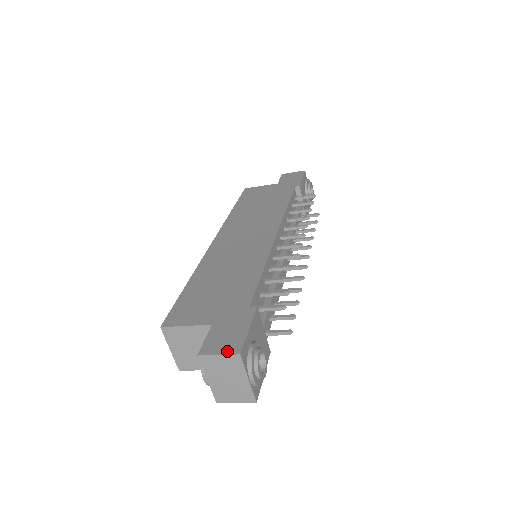
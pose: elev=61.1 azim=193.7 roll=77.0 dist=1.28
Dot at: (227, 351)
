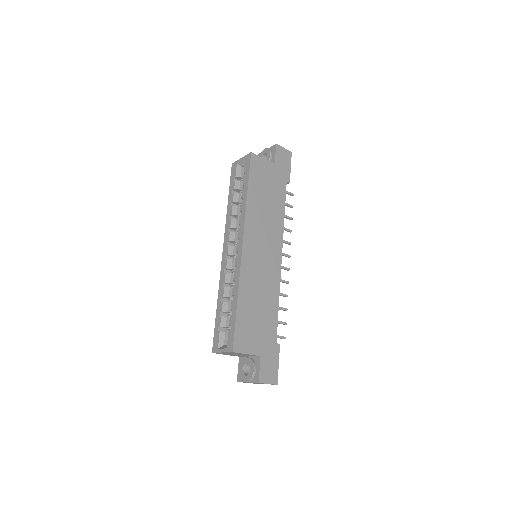
Dot at: (272, 382)
